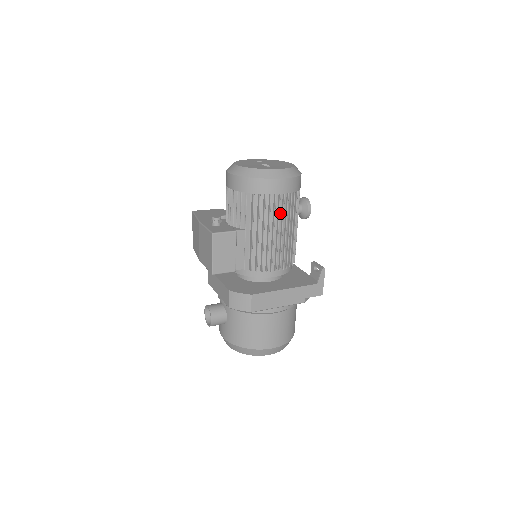
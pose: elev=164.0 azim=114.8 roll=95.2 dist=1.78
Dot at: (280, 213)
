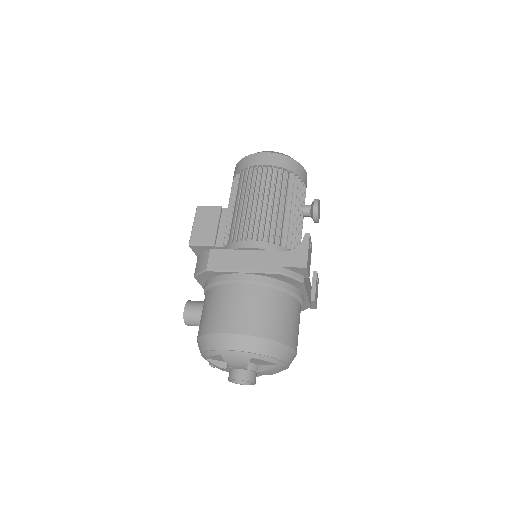
Dot at: (263, 184)
